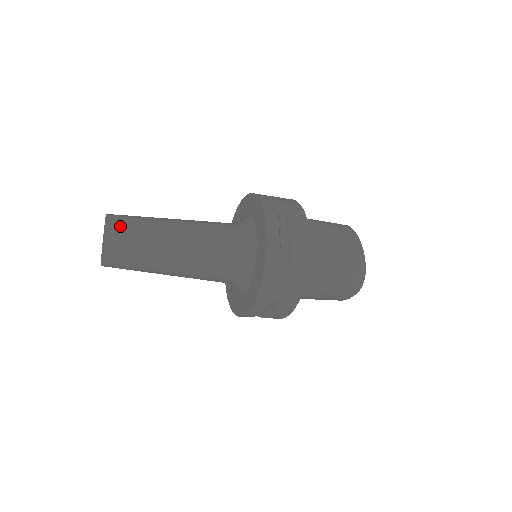
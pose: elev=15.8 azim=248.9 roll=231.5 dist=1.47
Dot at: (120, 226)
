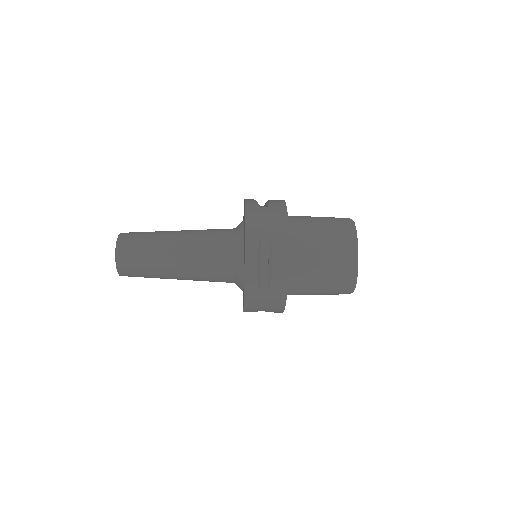
Dot at: (127, 253)
